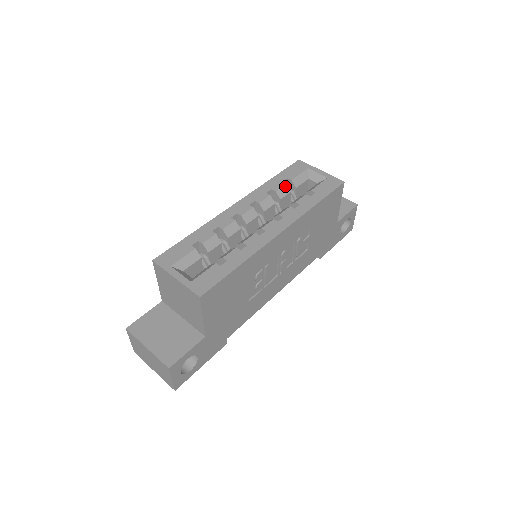
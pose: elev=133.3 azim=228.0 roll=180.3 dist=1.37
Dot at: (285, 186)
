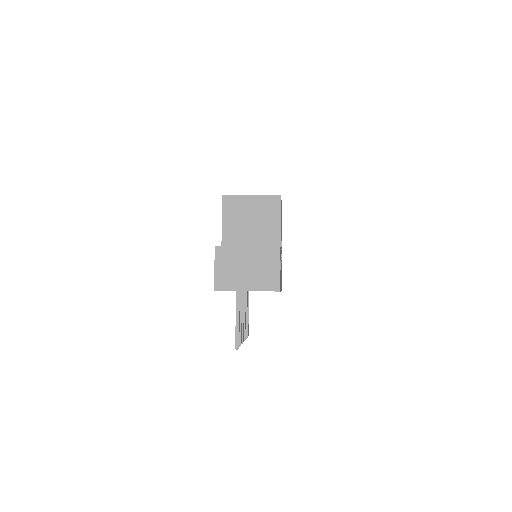
Dot at: occluded
